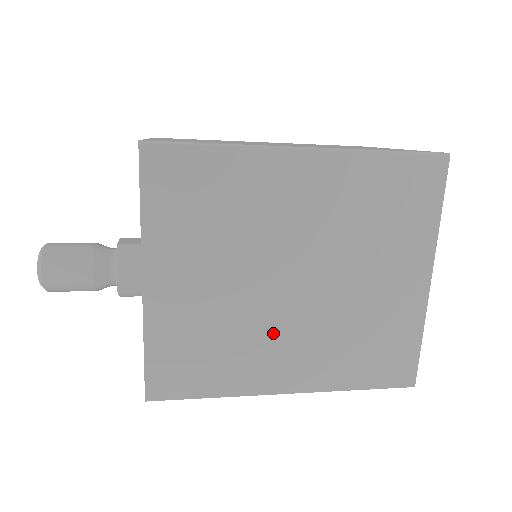
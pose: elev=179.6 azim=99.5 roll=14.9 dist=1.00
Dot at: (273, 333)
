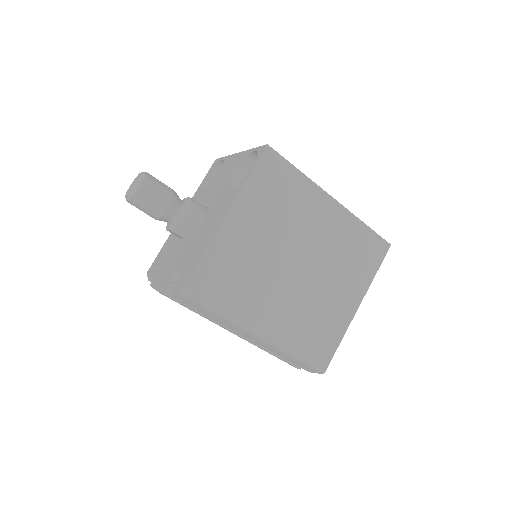
Dot at: (272, 291)
